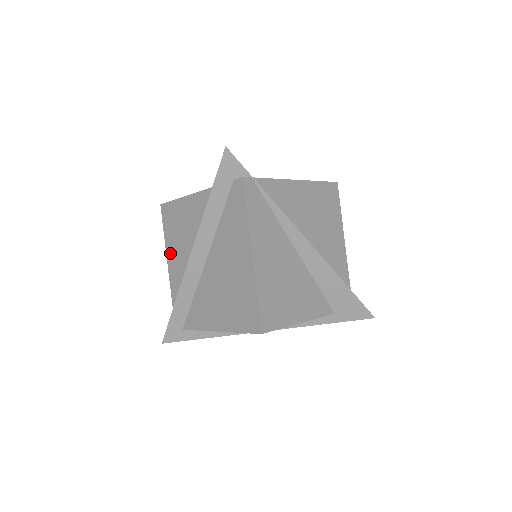
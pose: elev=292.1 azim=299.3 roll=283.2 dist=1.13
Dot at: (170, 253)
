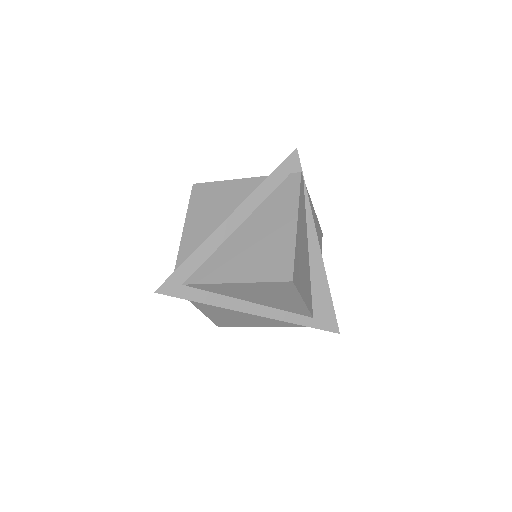
Dot at: (191, 220)
